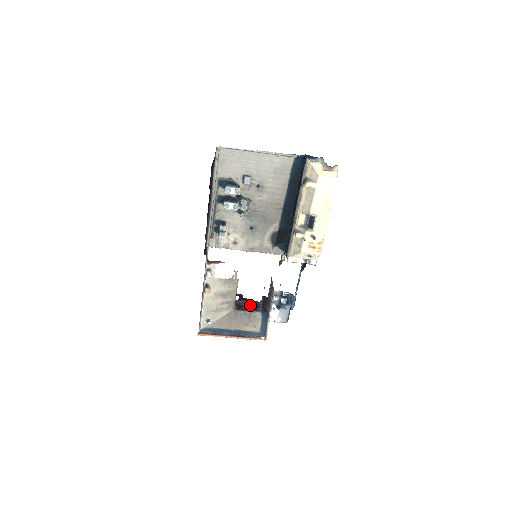
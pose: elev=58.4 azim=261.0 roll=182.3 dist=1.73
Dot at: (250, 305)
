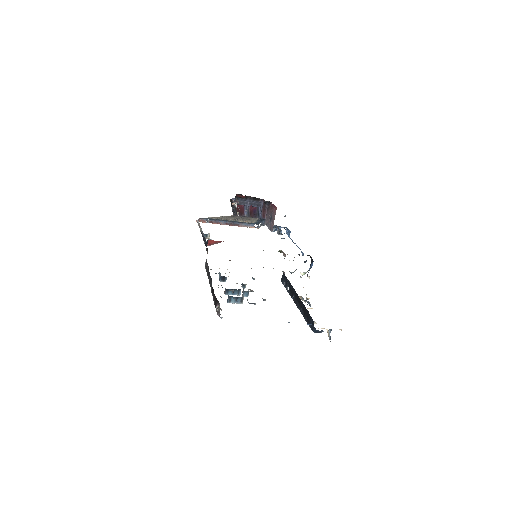
Dot at: occluded
